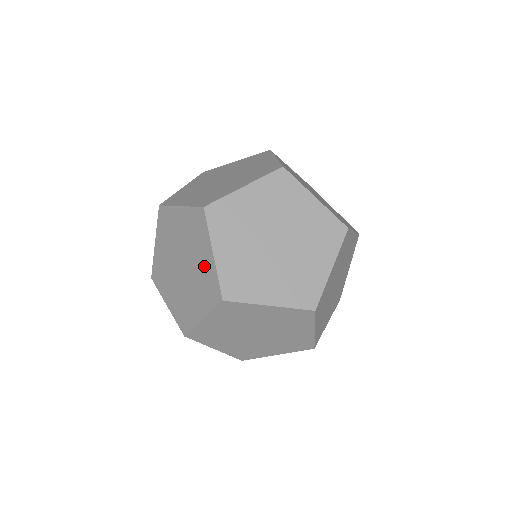
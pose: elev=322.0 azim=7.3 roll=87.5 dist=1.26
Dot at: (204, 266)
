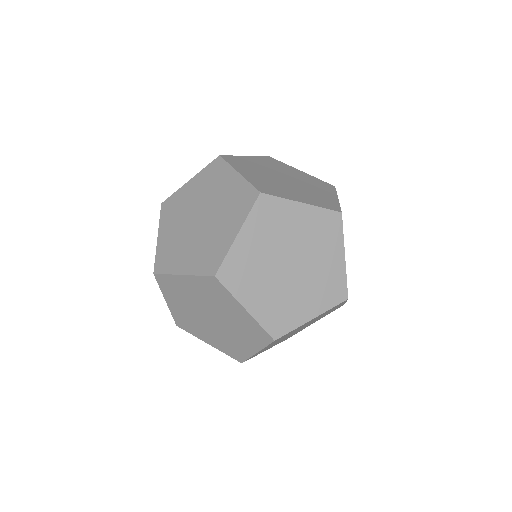
Dot at: (230, 191)
